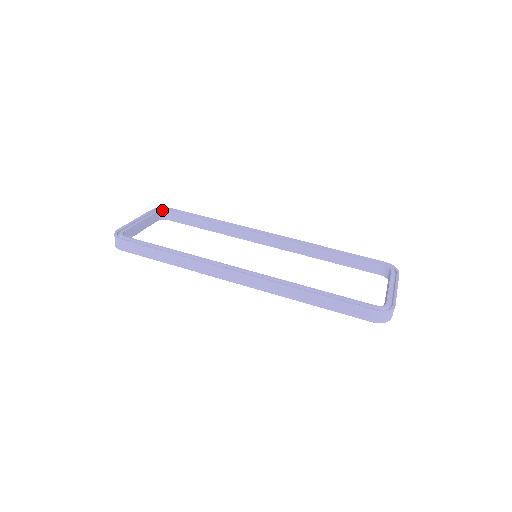
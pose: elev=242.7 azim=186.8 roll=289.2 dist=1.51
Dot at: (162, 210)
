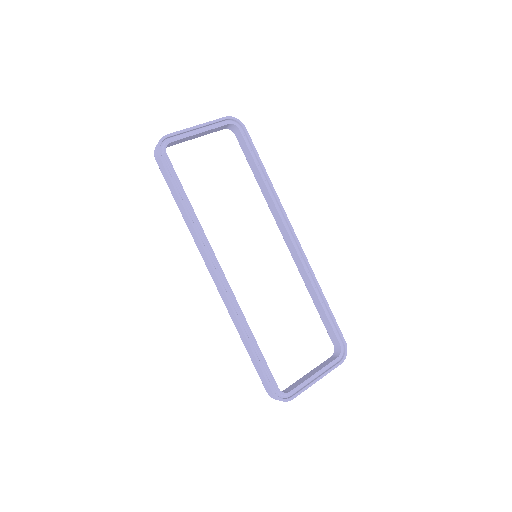
Dot at: (234, 124)
